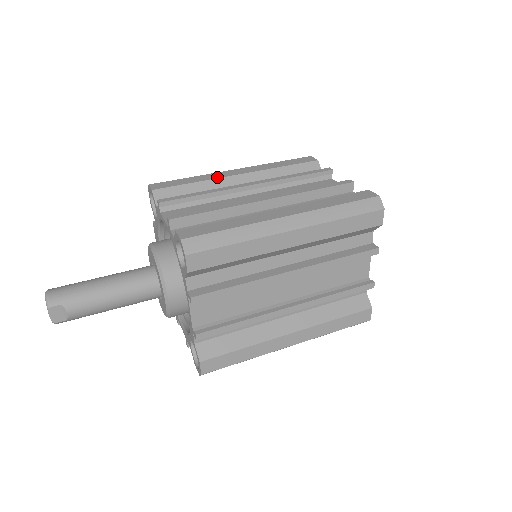
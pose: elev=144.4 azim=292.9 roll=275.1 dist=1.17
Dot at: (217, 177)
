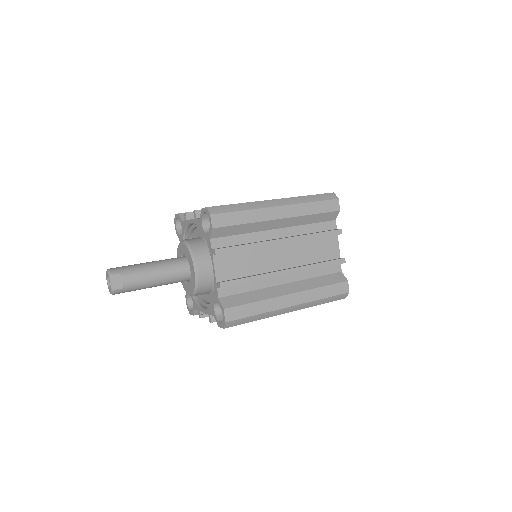
Dot at: occluded
